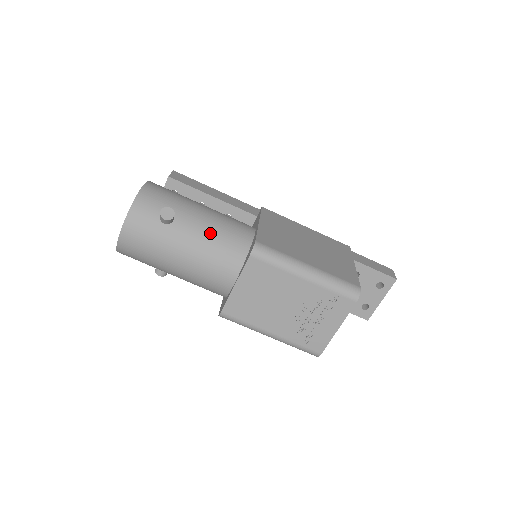
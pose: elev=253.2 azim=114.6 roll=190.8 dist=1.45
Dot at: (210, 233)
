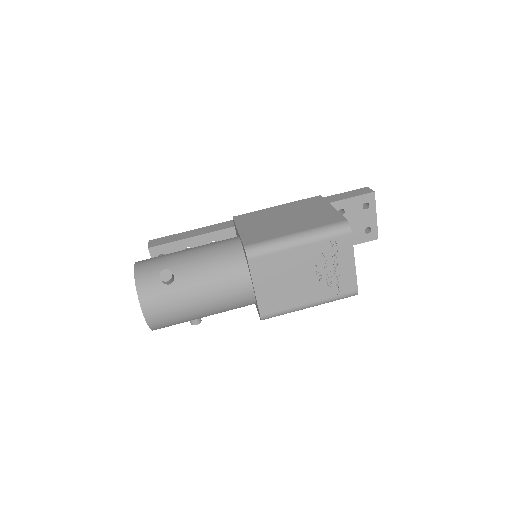
Dot at: (207, 266)
